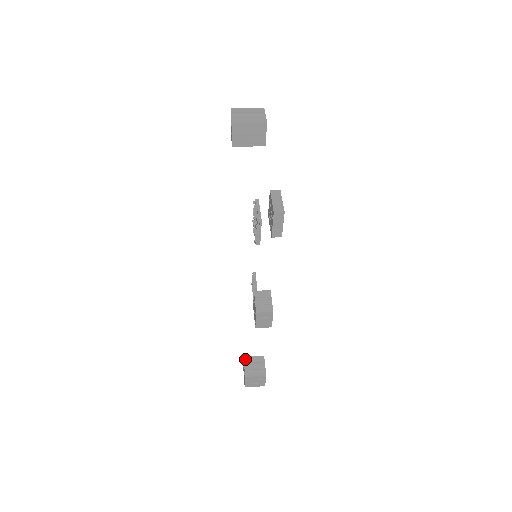
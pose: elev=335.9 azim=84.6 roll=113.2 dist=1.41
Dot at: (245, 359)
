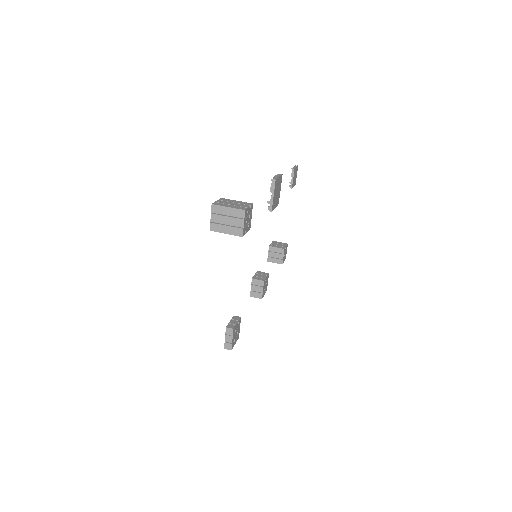
Dot at: (270, 248)
